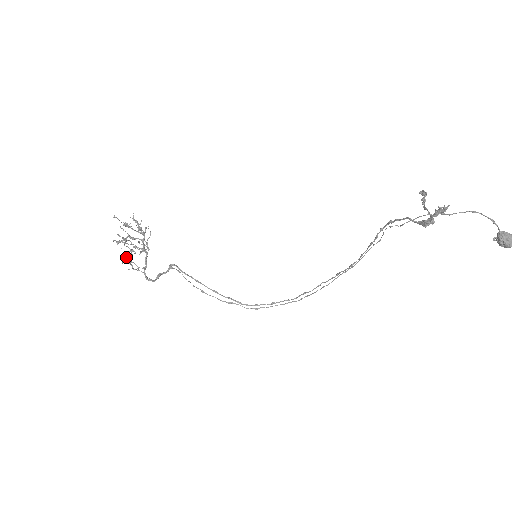
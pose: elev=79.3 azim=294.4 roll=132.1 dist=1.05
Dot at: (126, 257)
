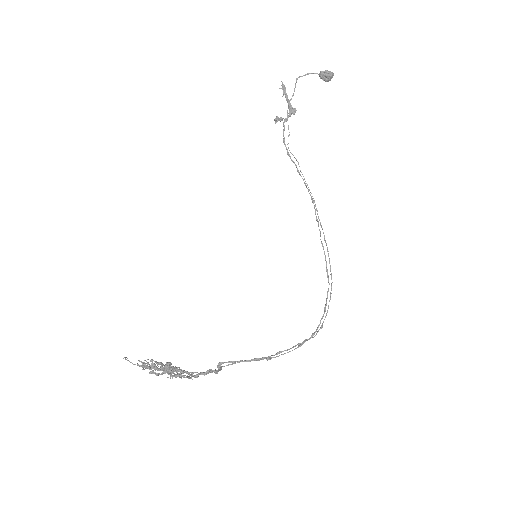
Dot at: (168, 370)
